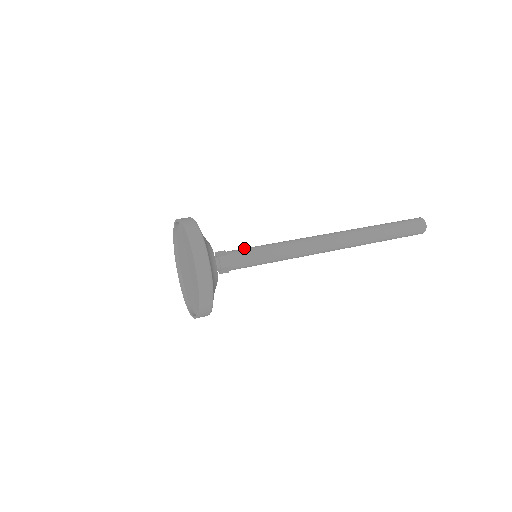
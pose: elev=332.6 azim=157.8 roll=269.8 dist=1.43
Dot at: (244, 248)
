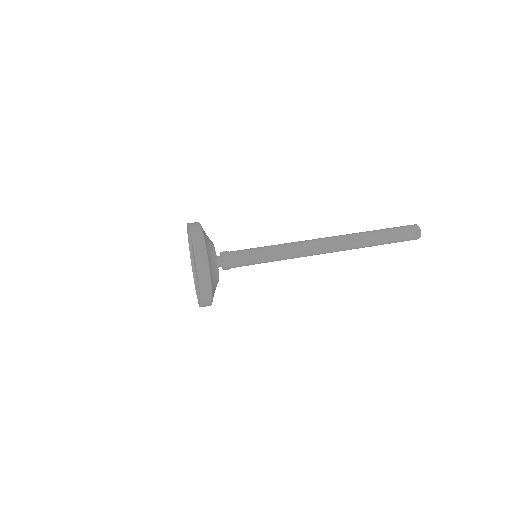
Dot at: (246, 249)
